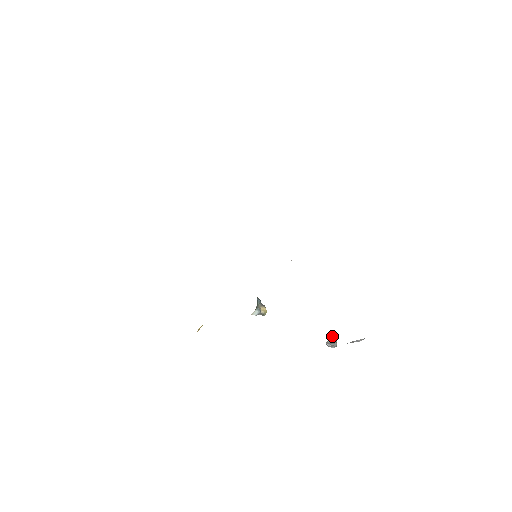
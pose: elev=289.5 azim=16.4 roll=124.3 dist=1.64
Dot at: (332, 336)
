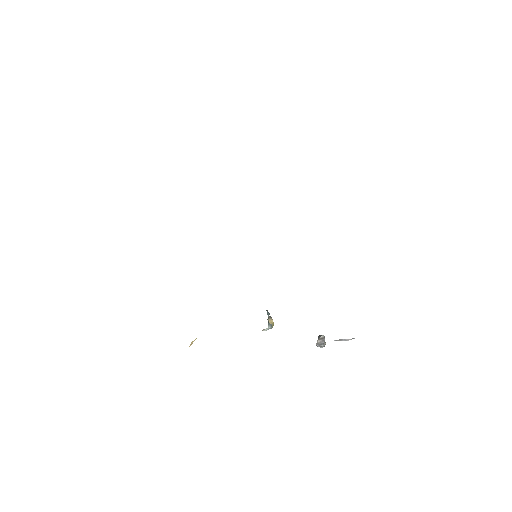
Dot at: (320, 335)
